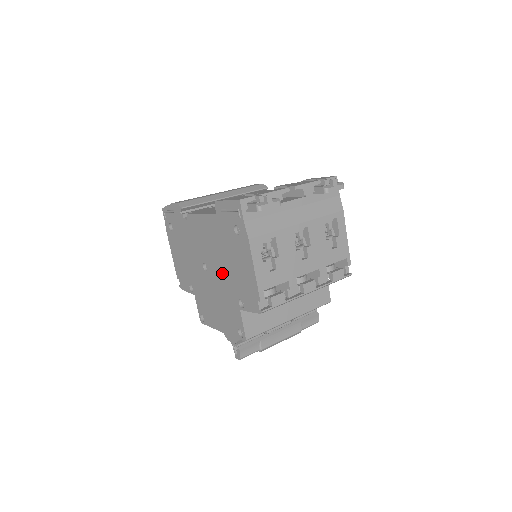
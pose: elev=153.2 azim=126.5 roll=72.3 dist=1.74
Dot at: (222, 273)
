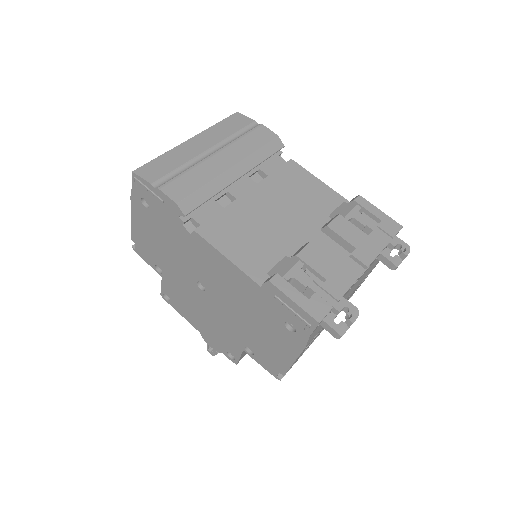
Dot at: (232, 316)
